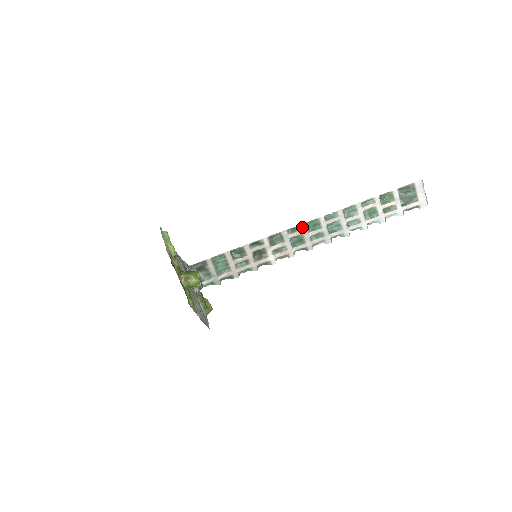
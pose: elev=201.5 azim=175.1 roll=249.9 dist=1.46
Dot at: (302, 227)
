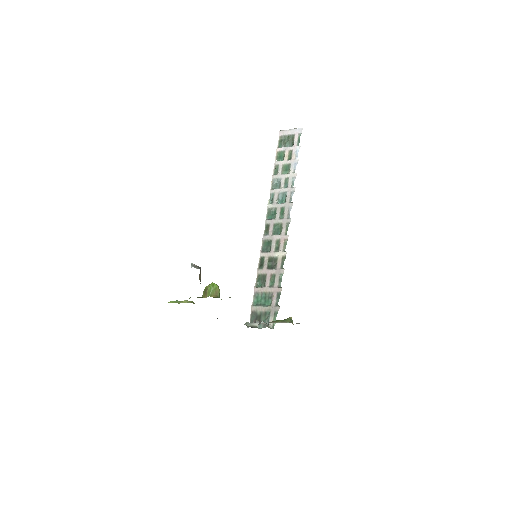
Dot at: (268, 223)
